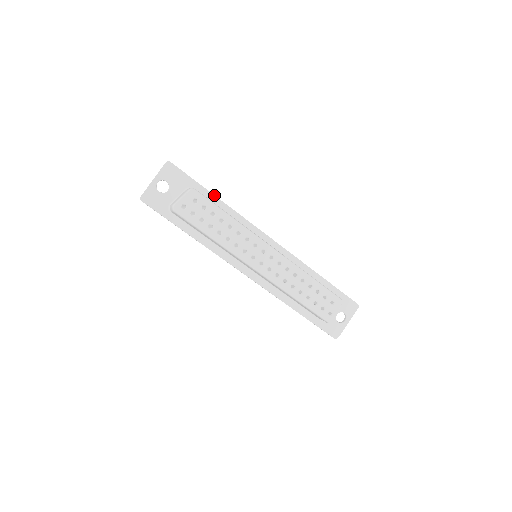
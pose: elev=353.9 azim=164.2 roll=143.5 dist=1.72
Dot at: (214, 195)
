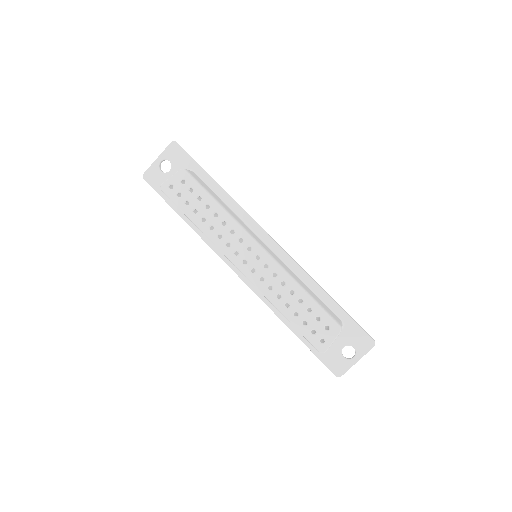
Dot at: (215, 181)
